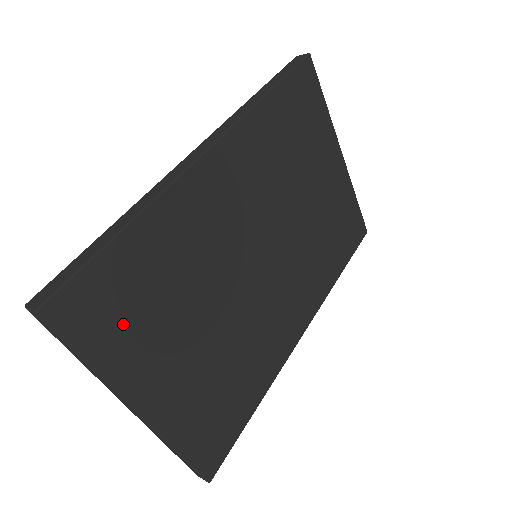
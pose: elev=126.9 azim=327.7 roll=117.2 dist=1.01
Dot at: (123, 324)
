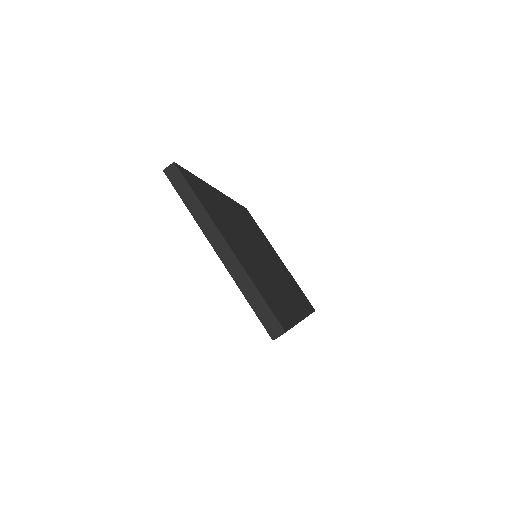
Dot at: (207, 202)
